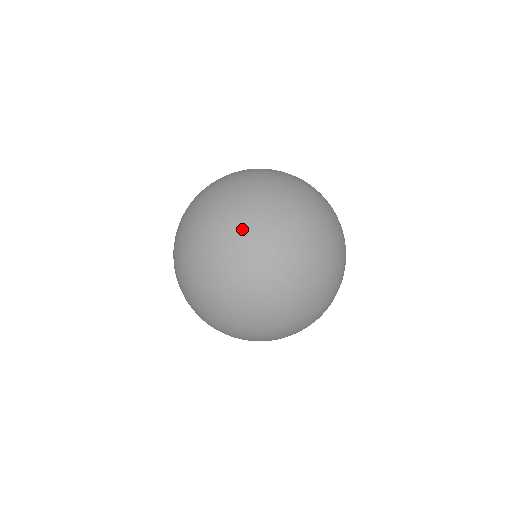
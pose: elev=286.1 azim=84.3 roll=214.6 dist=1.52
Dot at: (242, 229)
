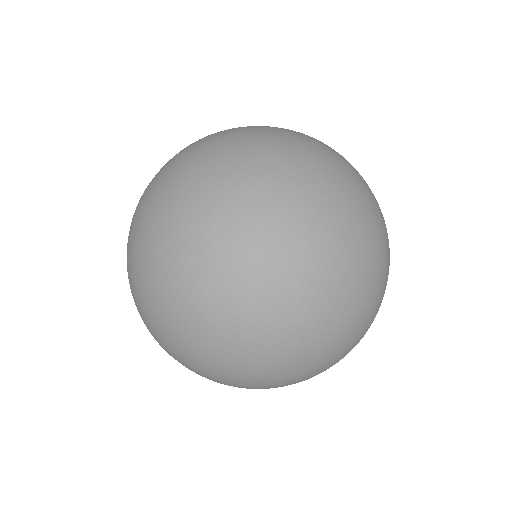
Dot at: (209, 171)
